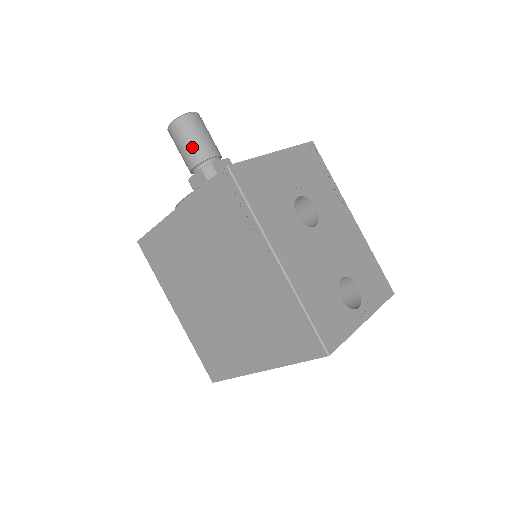
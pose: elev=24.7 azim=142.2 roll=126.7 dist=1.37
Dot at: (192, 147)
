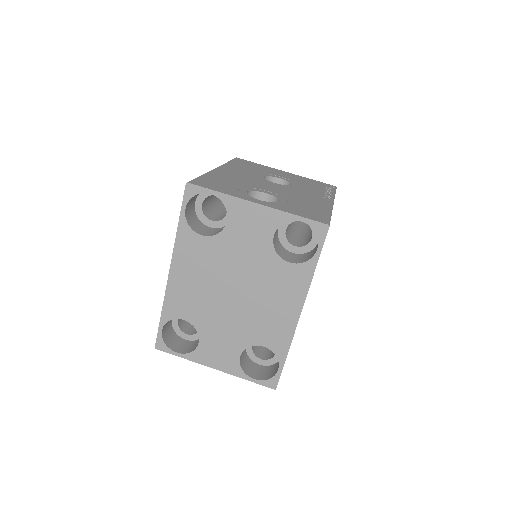
Dot at: occluded
